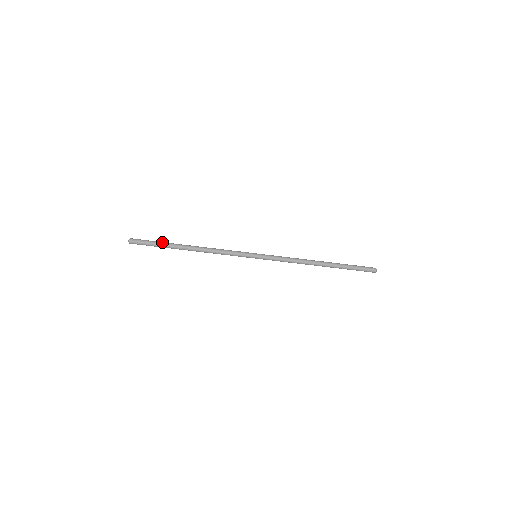
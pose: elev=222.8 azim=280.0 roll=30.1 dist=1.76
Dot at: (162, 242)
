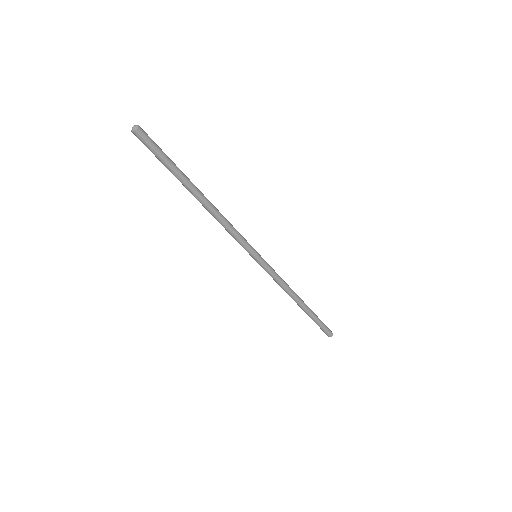
Dot at: (174, 163)
